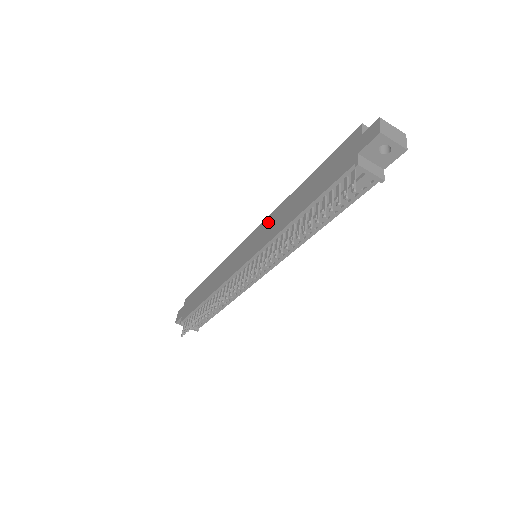
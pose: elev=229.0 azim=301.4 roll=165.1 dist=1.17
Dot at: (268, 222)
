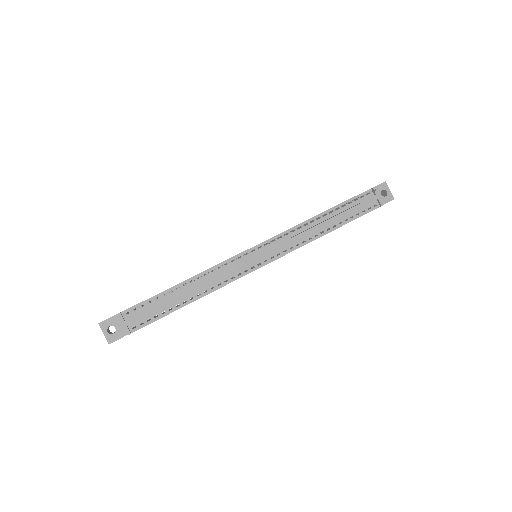
Dot at: occluded
